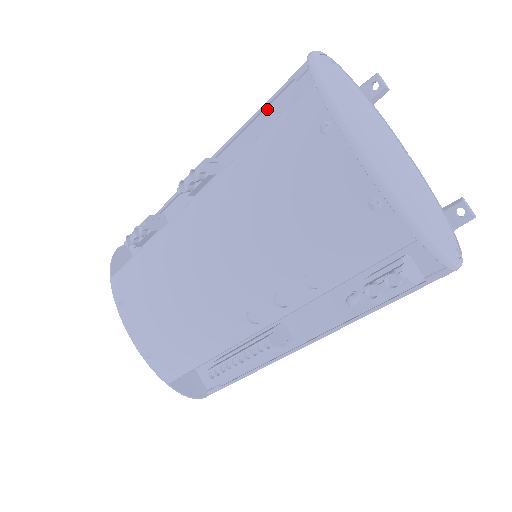
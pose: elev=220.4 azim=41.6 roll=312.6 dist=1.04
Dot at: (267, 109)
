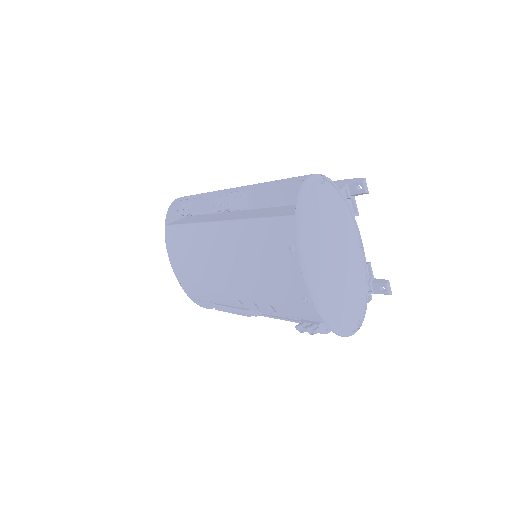
Dot at: (278, 184)
